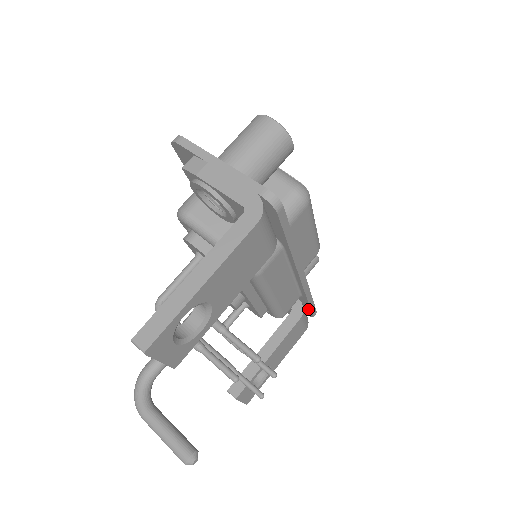
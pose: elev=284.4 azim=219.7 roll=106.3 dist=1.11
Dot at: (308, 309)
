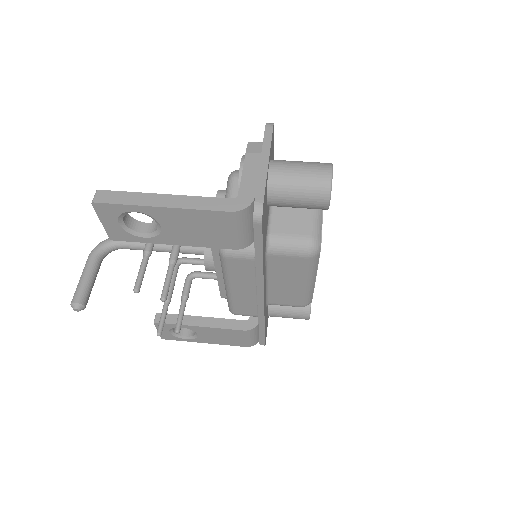
Dot at: occluded
